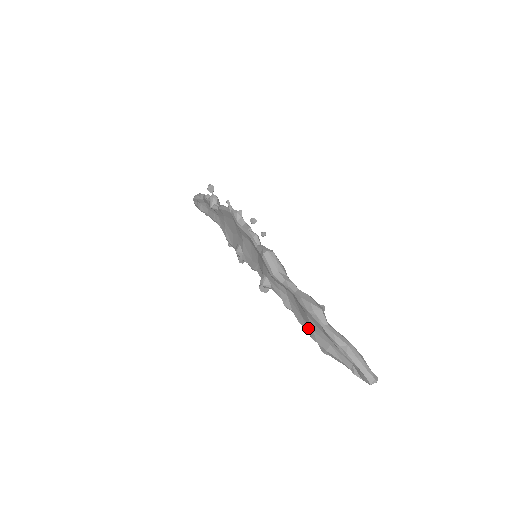
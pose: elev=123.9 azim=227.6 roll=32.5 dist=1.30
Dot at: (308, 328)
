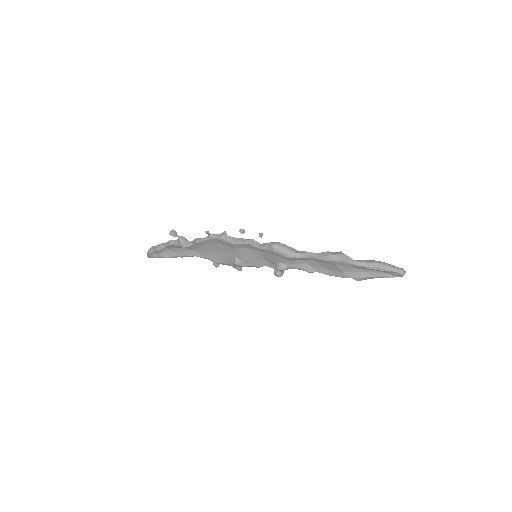
Dot at: (338, 274)
